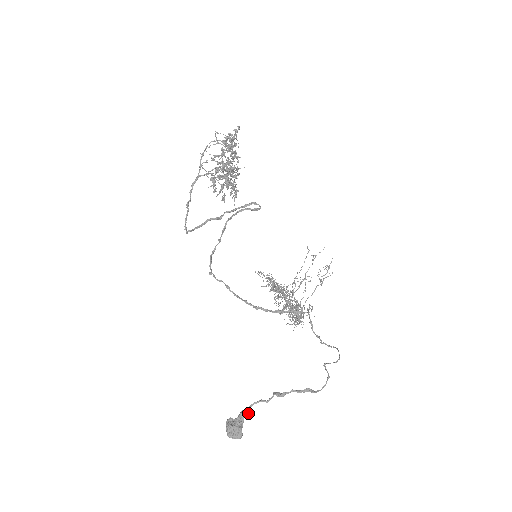
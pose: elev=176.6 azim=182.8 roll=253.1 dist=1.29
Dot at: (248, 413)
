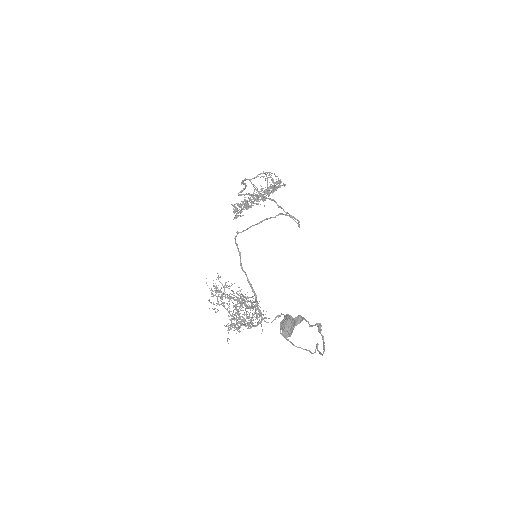
Dot at: (296, 324)
